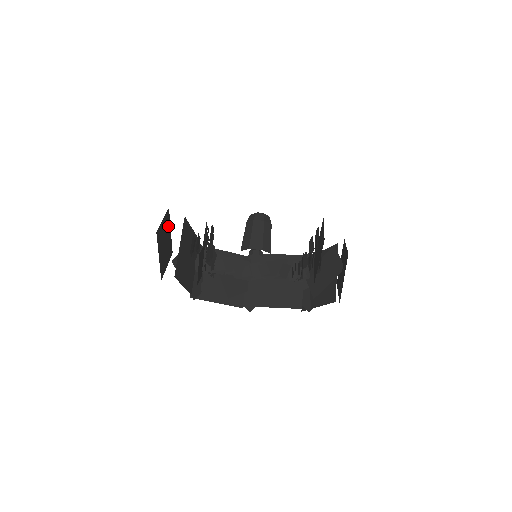
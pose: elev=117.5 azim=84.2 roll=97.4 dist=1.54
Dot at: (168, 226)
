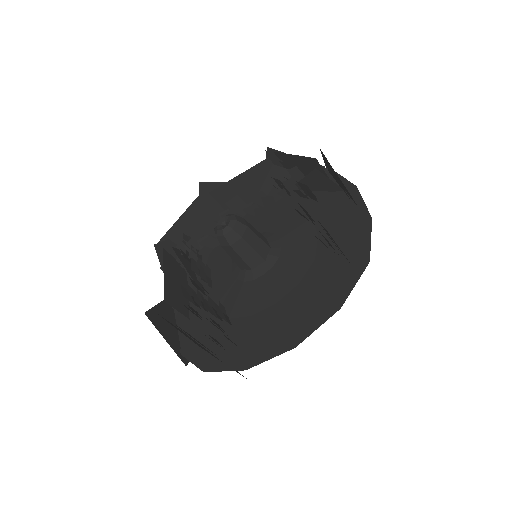
Dot at: (161, 319)
